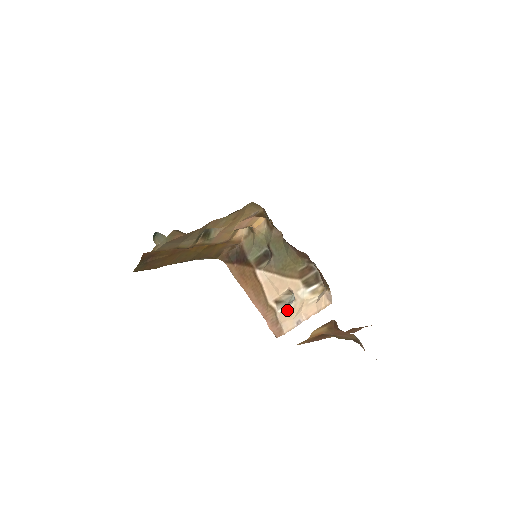
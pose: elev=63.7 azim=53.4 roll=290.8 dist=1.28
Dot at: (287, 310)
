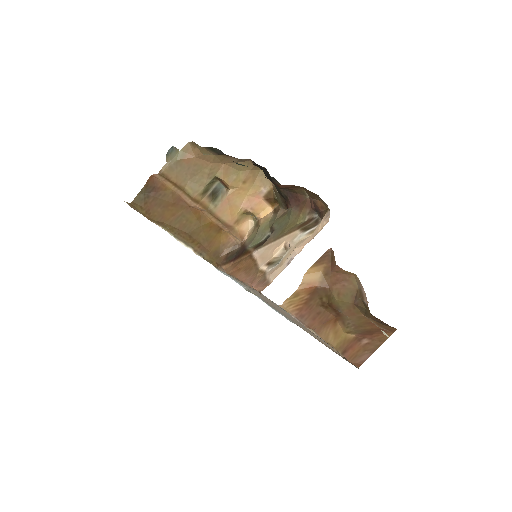
Dot at: (279, 263)
